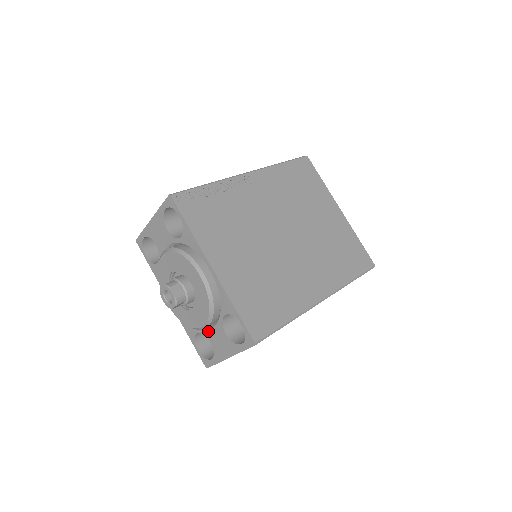
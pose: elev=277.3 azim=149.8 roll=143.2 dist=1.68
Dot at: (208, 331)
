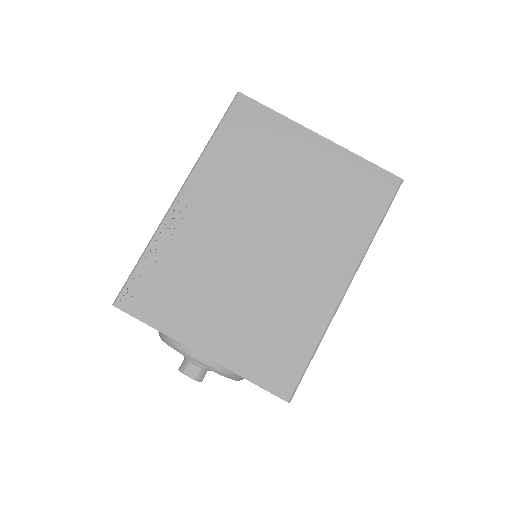
Dot at: occluded
